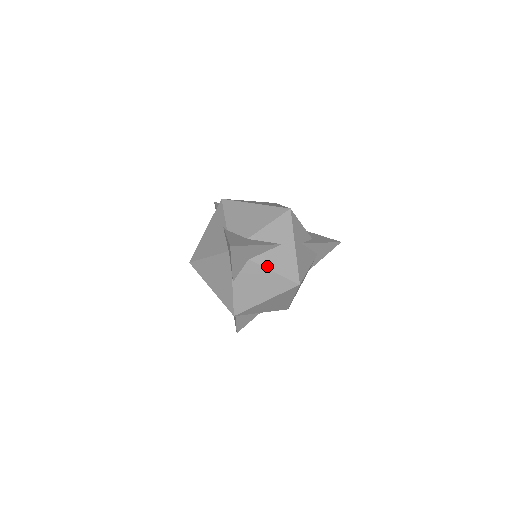
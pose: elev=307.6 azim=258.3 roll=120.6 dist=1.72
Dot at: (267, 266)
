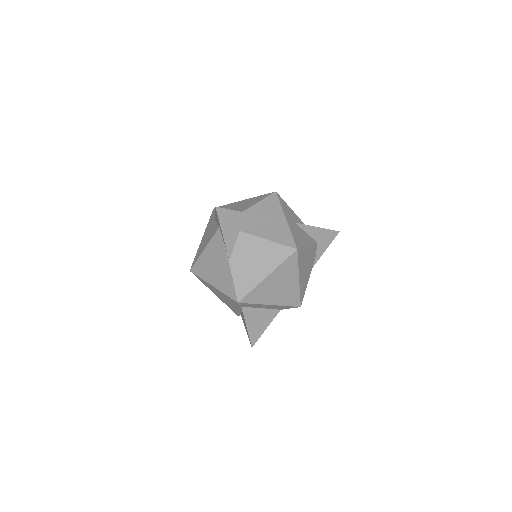
Dot at: (260, 235)
